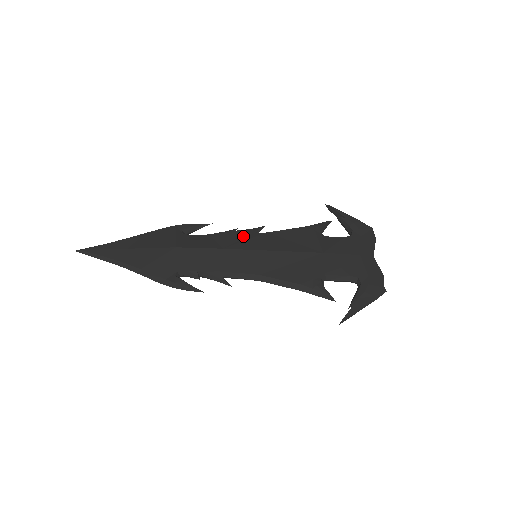
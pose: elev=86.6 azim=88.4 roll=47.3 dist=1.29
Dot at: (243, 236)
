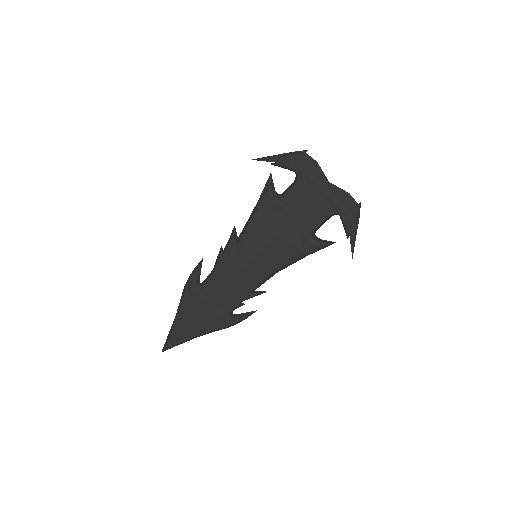
Dot at: (234, 253)
